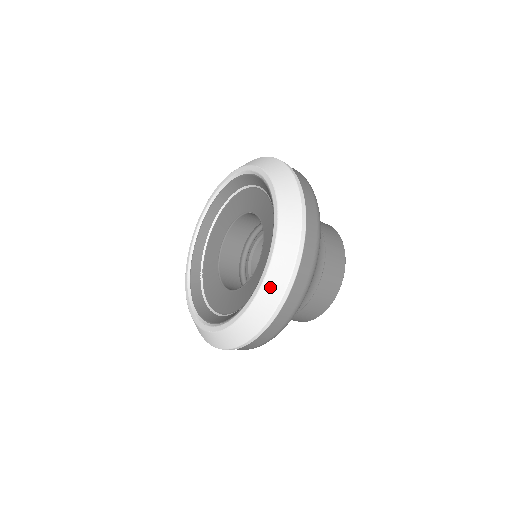
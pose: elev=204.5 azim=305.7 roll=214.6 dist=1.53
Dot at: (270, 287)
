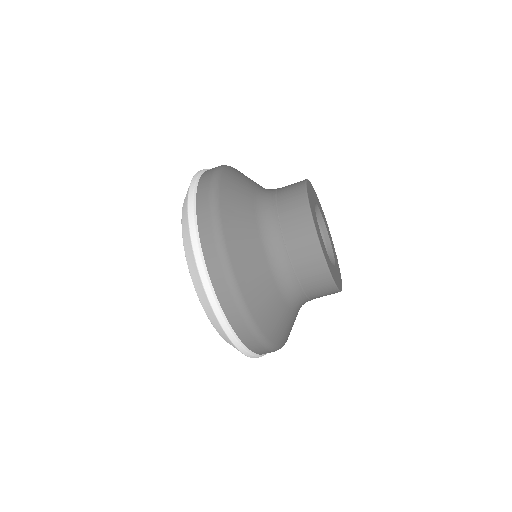
Dot at: (184, 208)
